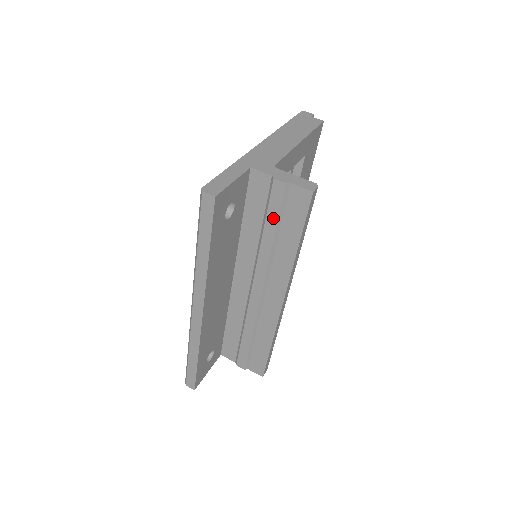
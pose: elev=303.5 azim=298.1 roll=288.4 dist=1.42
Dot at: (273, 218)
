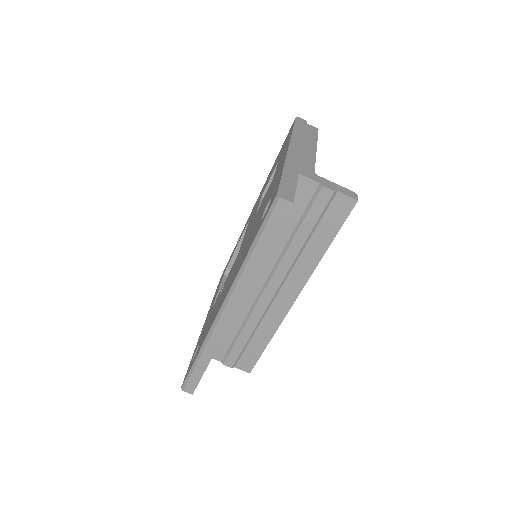
Dot at: (310, 222)
